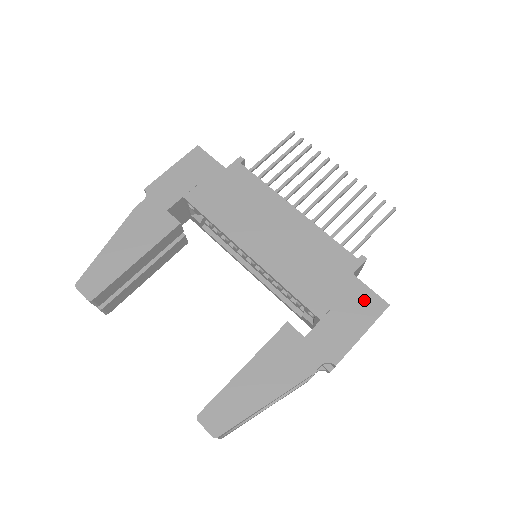
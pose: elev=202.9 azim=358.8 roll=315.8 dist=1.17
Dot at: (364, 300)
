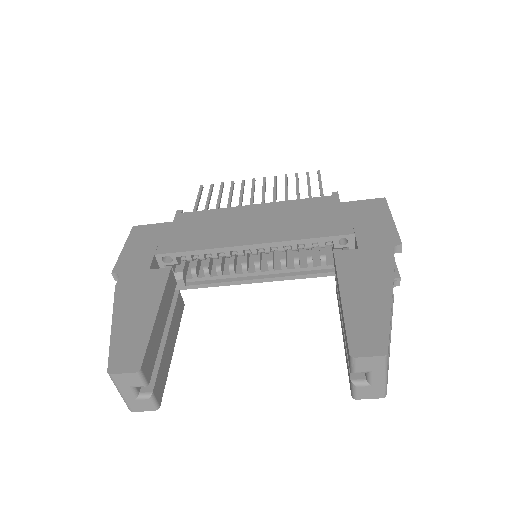
Dot at: (366, 207)
